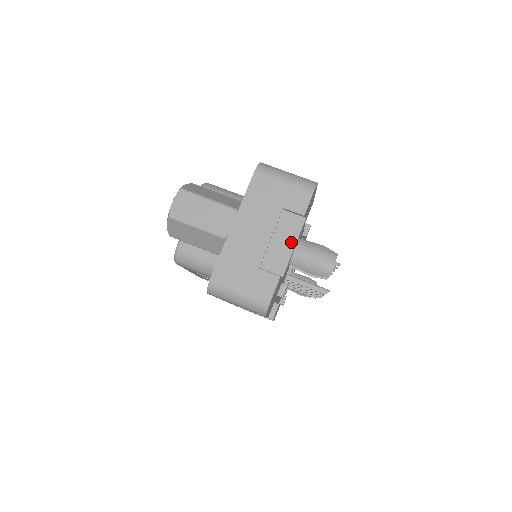
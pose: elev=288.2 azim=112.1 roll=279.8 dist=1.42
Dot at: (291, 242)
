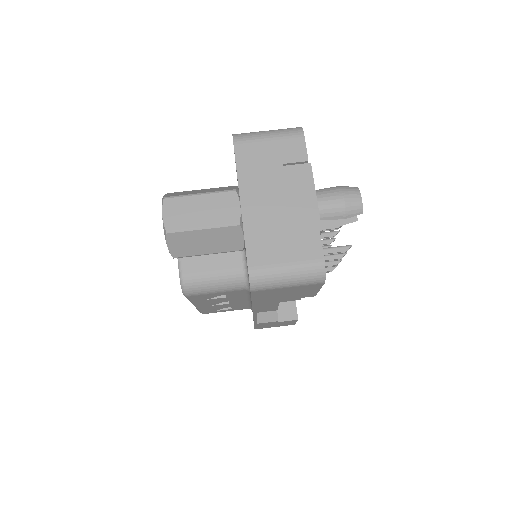
Dot at: (310, 193)
